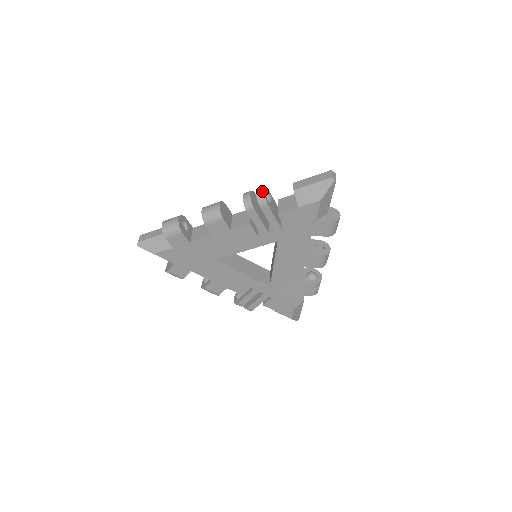
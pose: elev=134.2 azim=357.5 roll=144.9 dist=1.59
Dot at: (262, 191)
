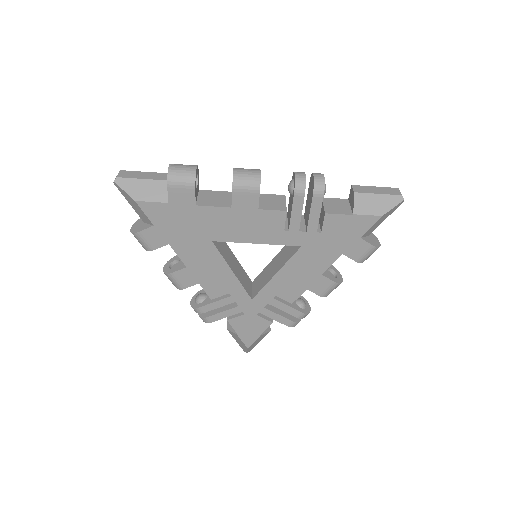
Dot at: (323, 177)
